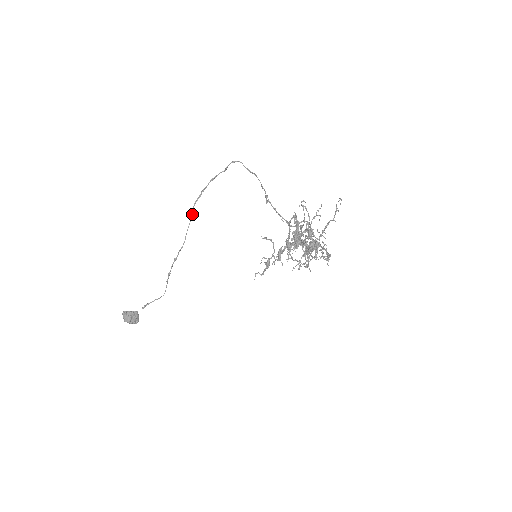
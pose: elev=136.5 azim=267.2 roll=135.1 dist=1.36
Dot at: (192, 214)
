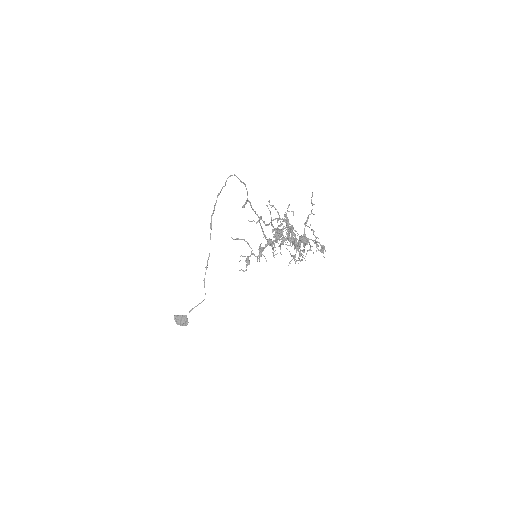
Dot at: (211, 227)
